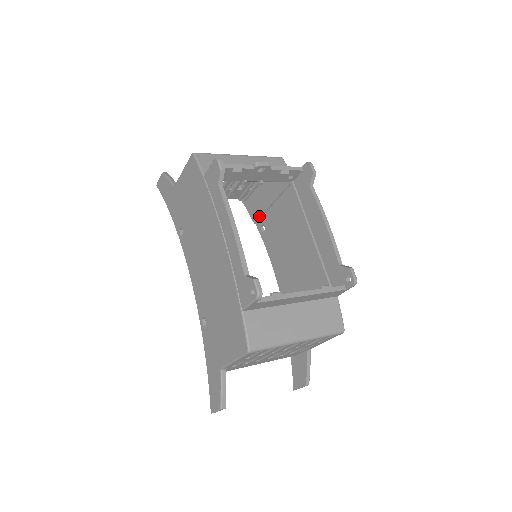
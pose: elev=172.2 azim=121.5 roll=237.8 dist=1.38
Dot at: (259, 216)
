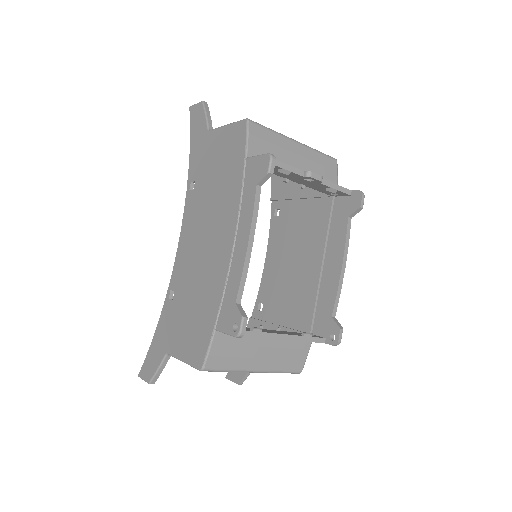
Dot at: (280, 198)
